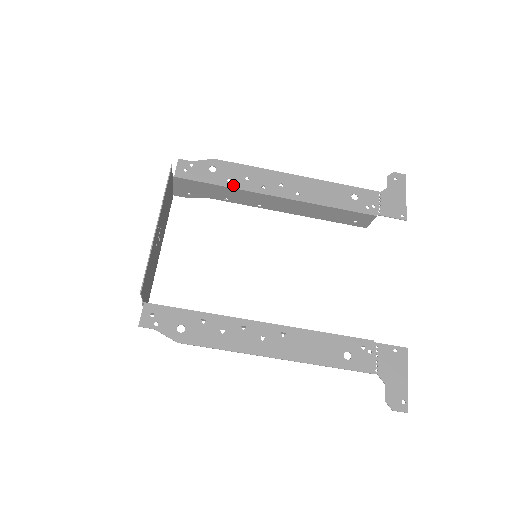
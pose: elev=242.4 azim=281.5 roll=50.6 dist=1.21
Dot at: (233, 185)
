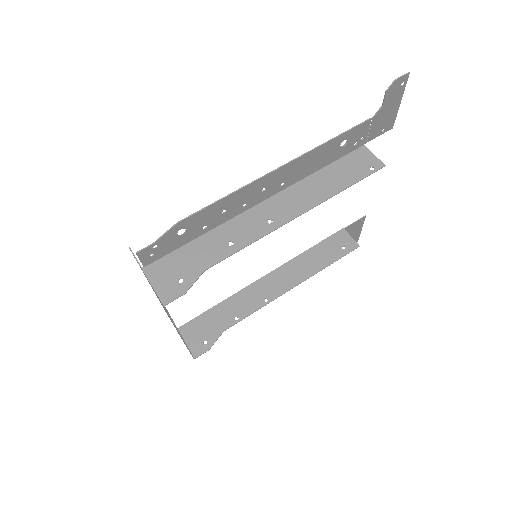
Dot at: (228, 299)
